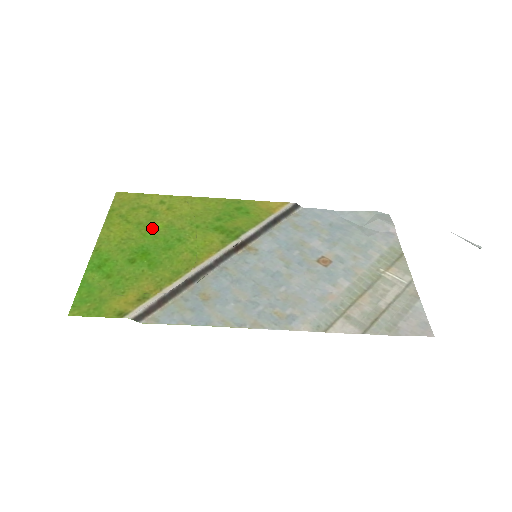
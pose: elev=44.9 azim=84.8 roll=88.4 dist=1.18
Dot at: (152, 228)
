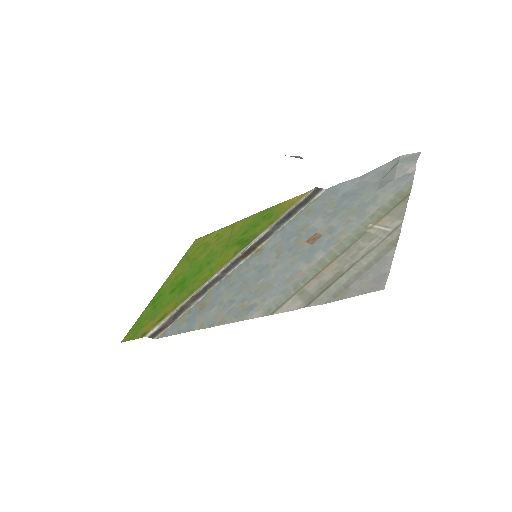
Dot at: (198, 260)
